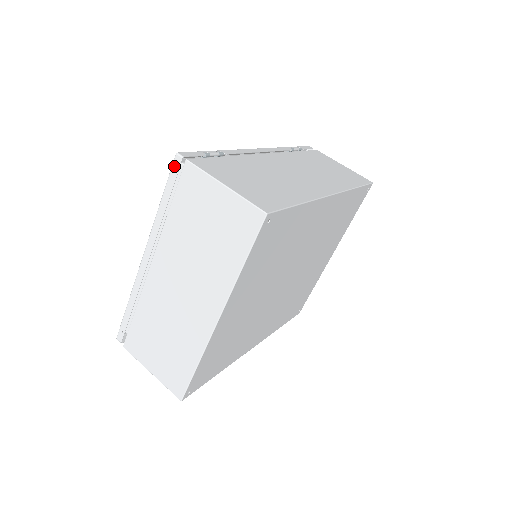
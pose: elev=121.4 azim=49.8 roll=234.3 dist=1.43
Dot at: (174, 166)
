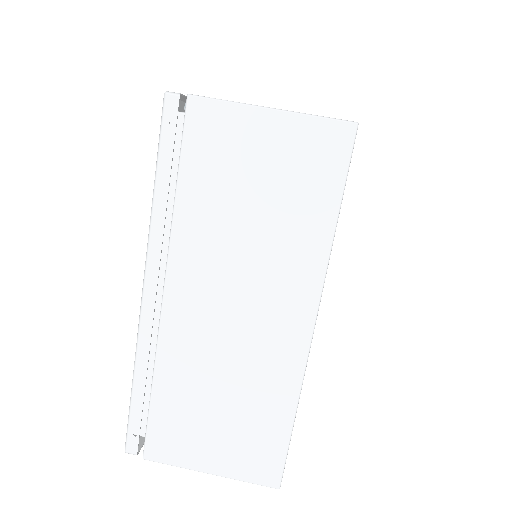
Dot at: (166, 115)
